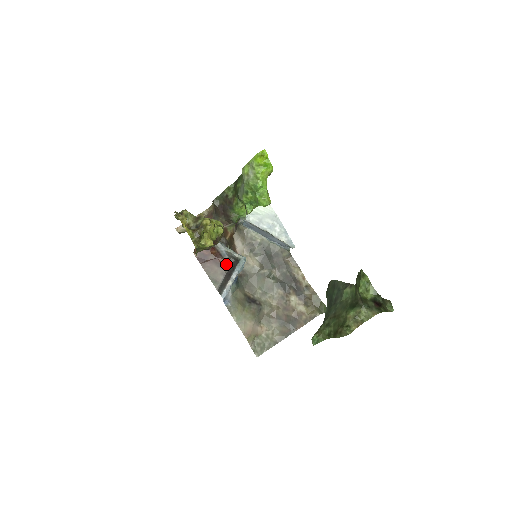
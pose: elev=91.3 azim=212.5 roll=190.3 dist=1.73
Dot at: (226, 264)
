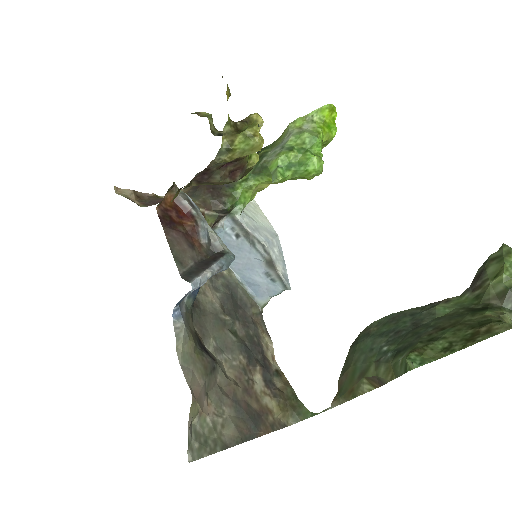
Dot at: (201, 251)
